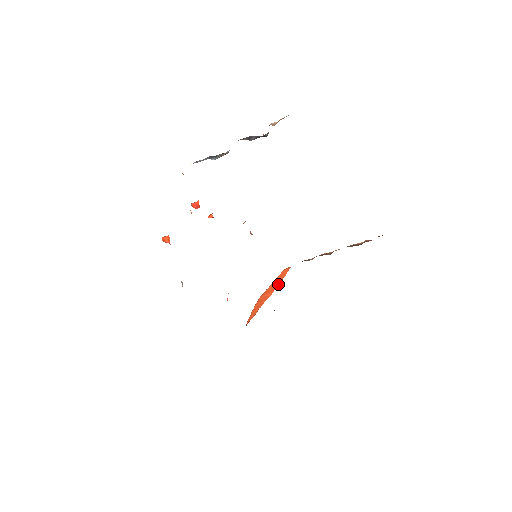
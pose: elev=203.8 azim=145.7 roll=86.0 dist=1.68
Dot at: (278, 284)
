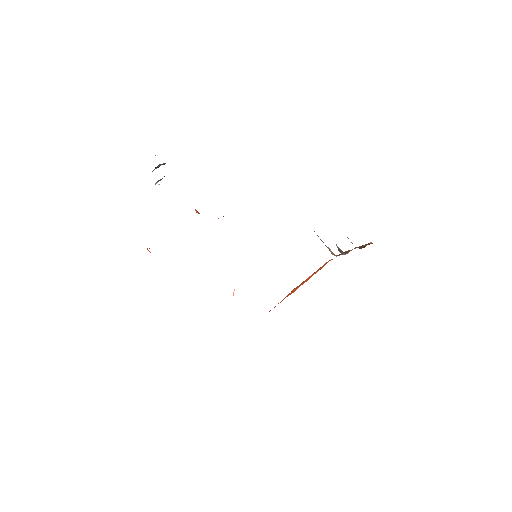
Dot at: (308, 279)
